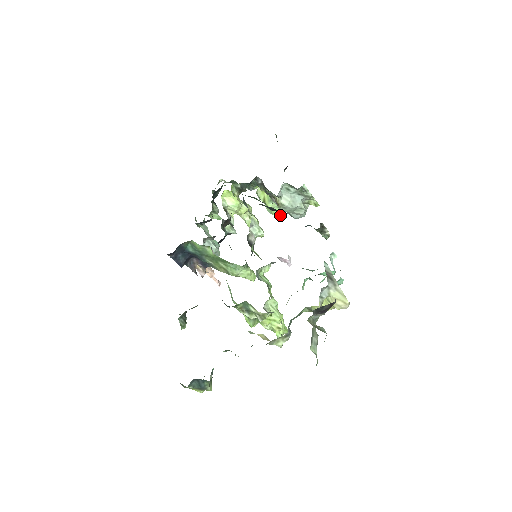
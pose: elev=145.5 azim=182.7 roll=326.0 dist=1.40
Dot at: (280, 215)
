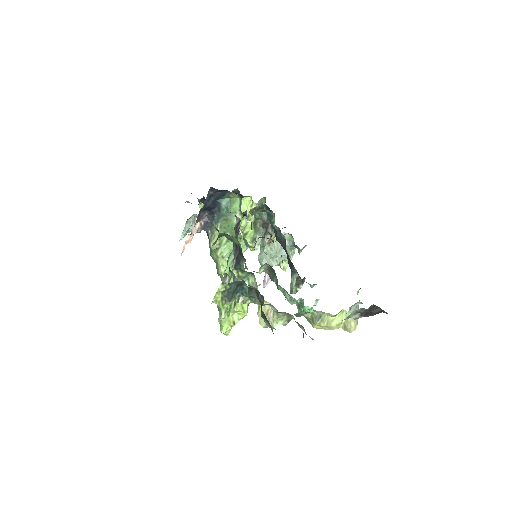
Dot at: occluded
